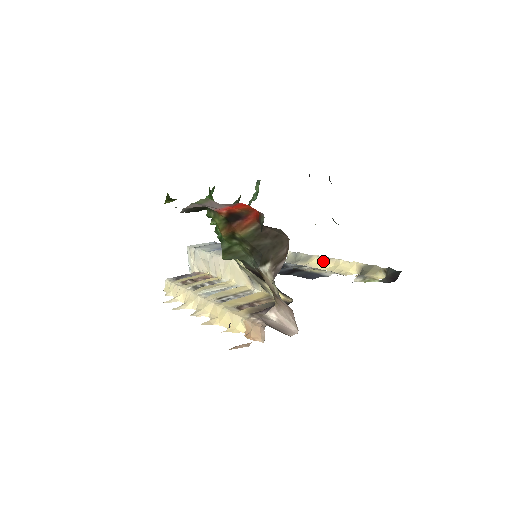
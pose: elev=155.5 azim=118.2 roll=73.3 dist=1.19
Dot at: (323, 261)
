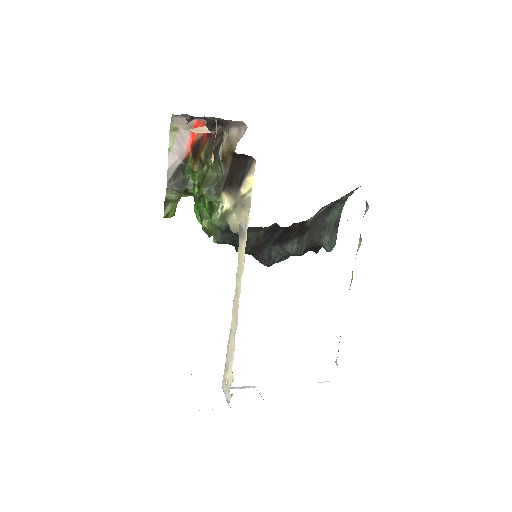
Dot at: occluded
